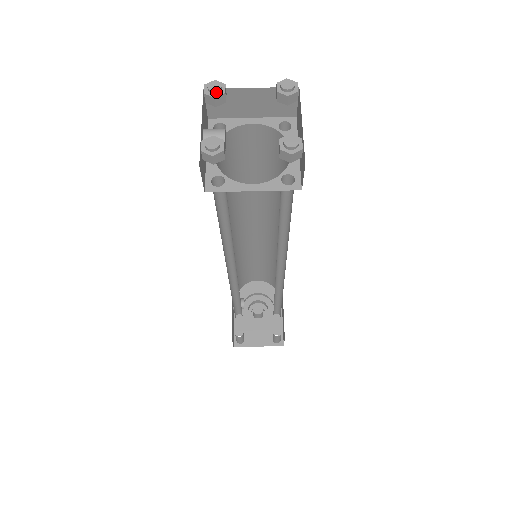
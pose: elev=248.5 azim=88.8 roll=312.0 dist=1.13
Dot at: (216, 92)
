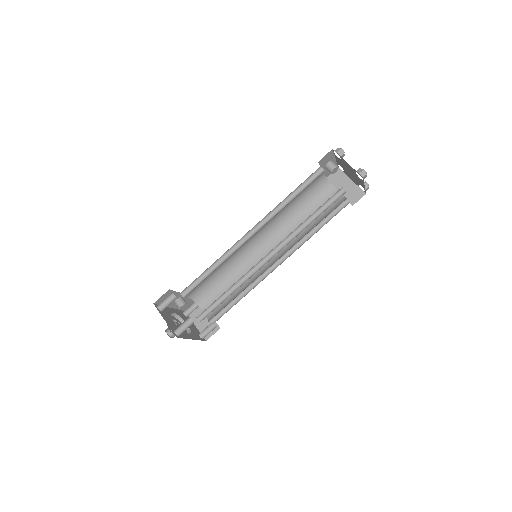
Dot at: occluded
